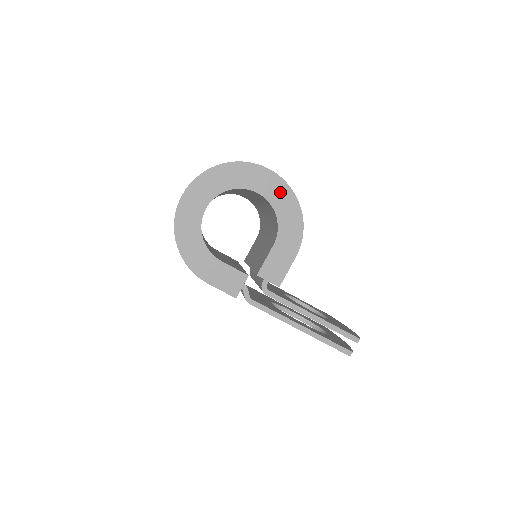
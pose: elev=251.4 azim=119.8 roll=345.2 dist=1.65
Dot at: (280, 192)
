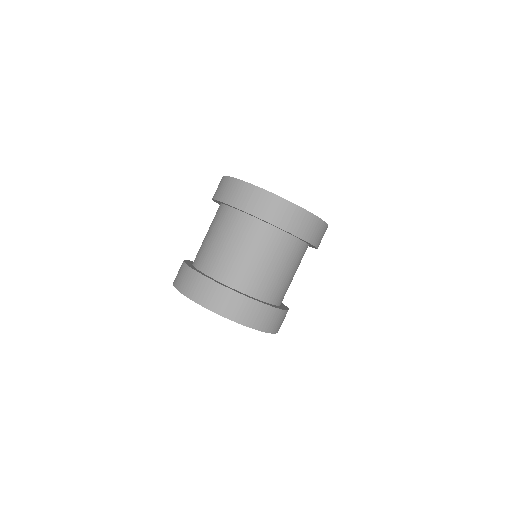
Dot at: occluded
